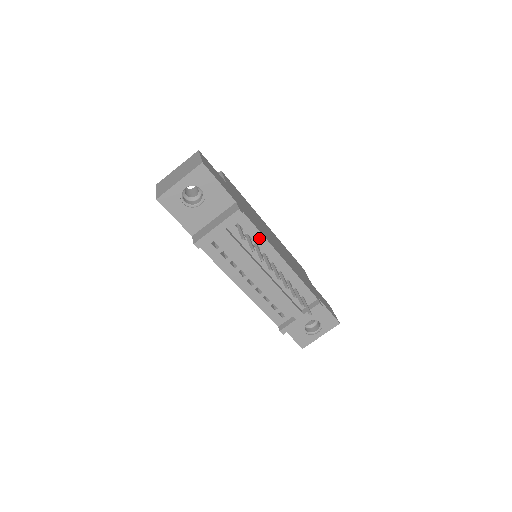
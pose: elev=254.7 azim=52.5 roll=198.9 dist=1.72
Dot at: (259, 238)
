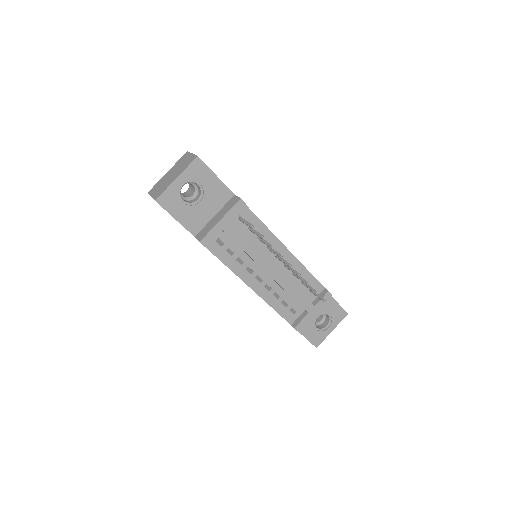
Dot at: (262, 229)
